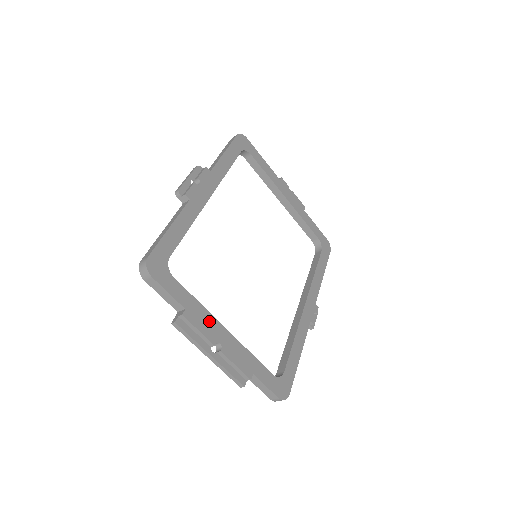
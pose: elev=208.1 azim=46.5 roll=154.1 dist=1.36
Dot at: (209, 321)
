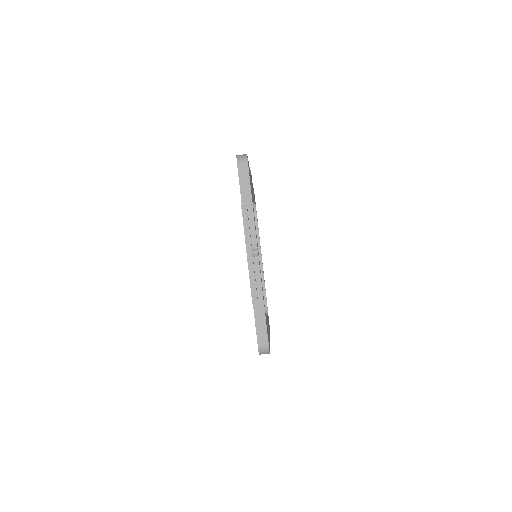
Dot at: occluded
